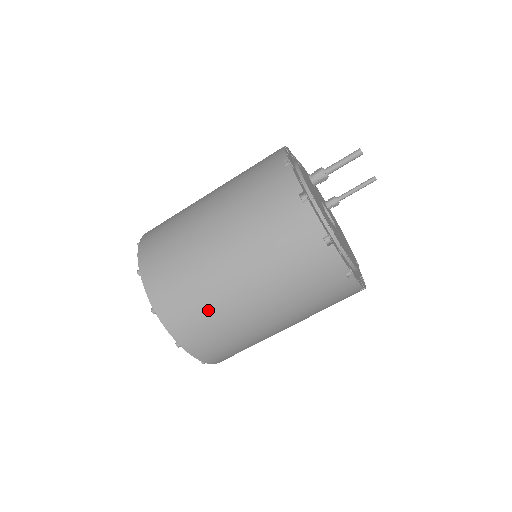
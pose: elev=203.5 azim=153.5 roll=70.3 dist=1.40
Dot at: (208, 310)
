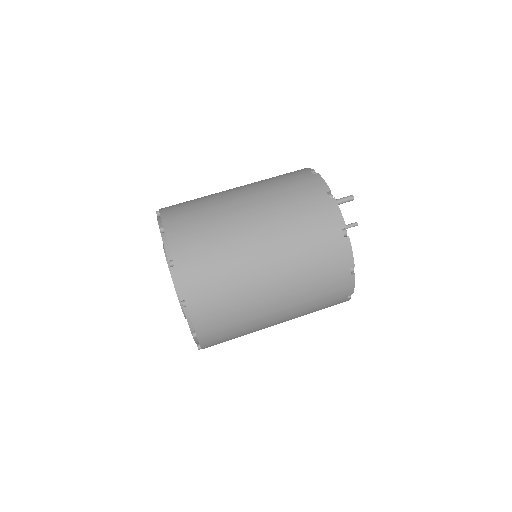
Dot at: (227, 272)
